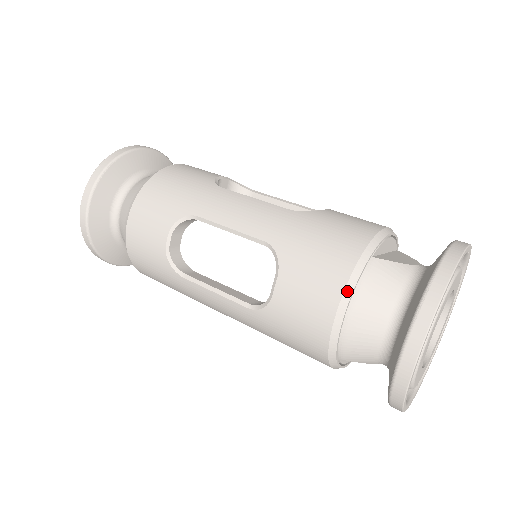
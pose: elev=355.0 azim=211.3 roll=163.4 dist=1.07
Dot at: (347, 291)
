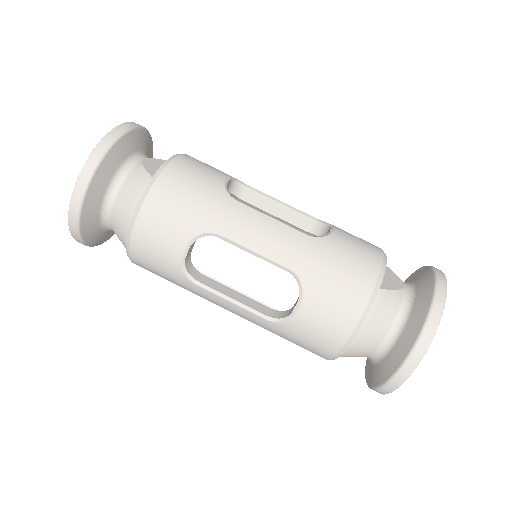
Dot at: (361, 320)
